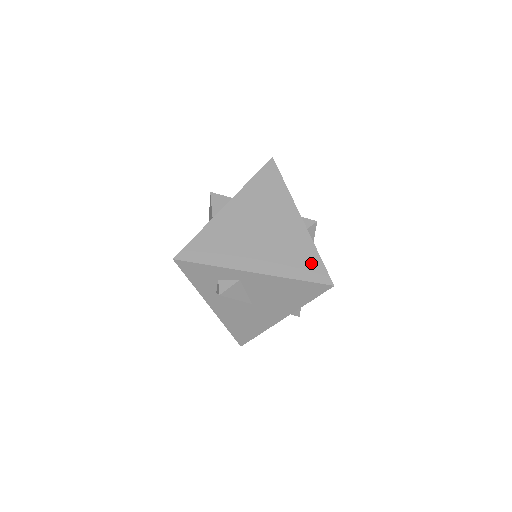
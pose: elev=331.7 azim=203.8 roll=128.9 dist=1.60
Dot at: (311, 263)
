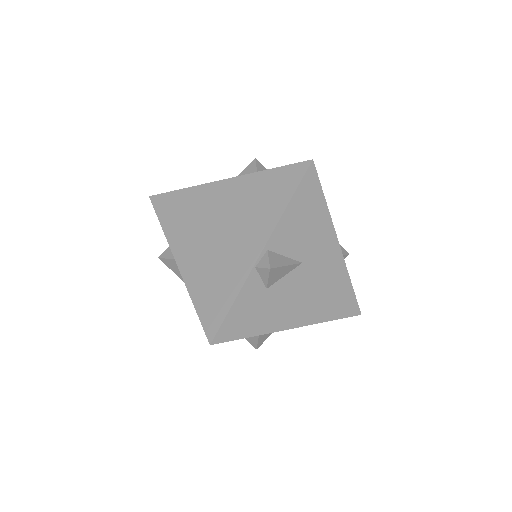
Dot at: (218, 303)
